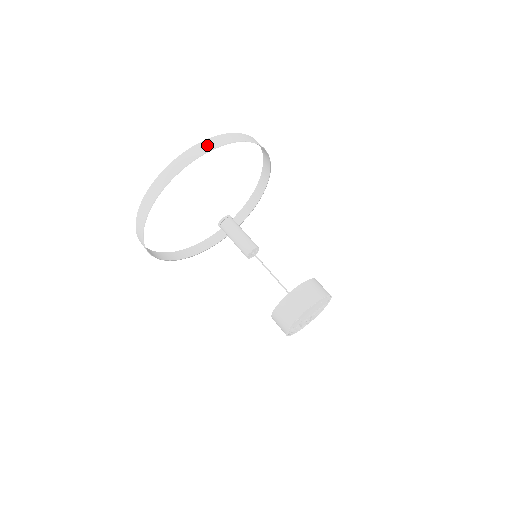
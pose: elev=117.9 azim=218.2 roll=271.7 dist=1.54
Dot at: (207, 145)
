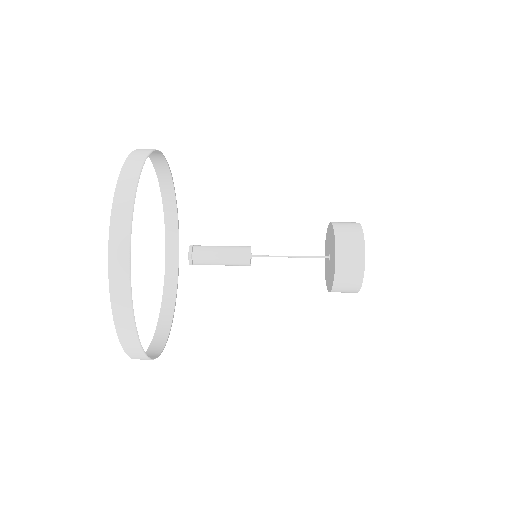
Dot at: (126, 186)
